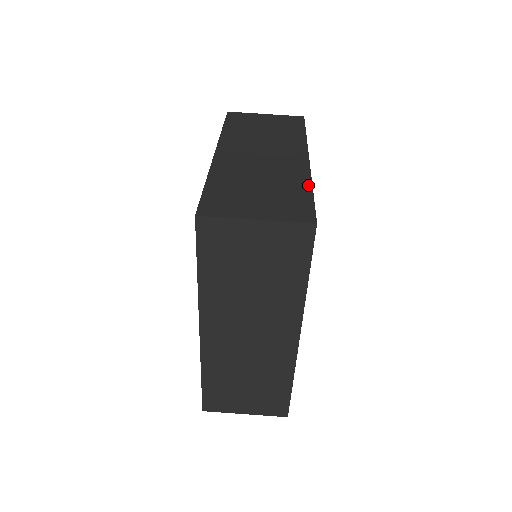
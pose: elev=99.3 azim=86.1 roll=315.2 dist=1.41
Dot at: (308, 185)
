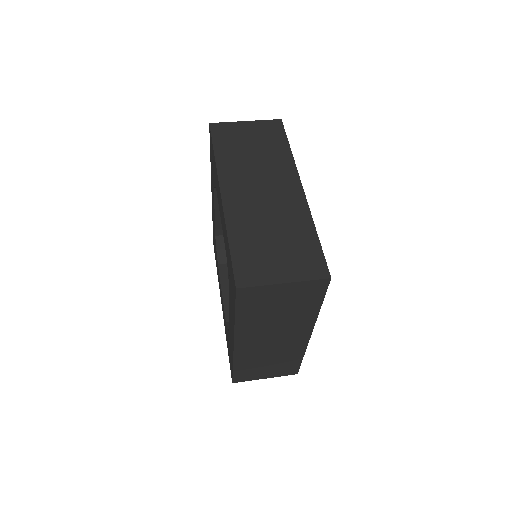
Dot at: occluded
